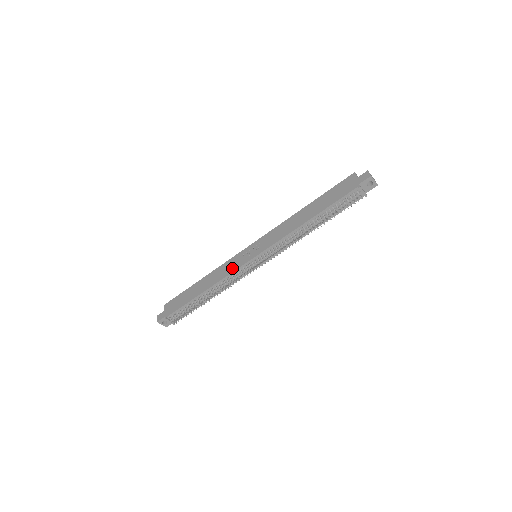
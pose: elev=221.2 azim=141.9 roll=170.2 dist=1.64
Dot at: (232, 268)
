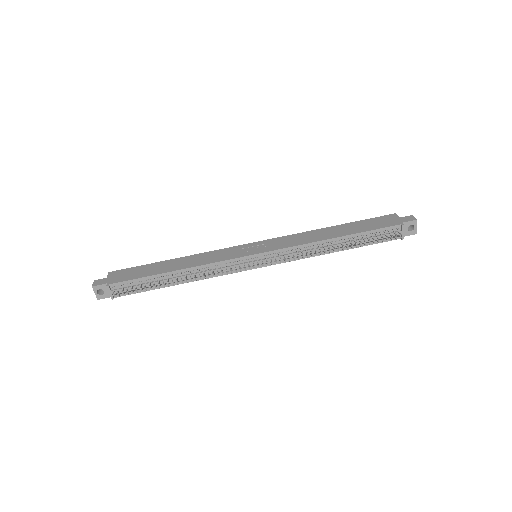
Dot at: (224, 257)
